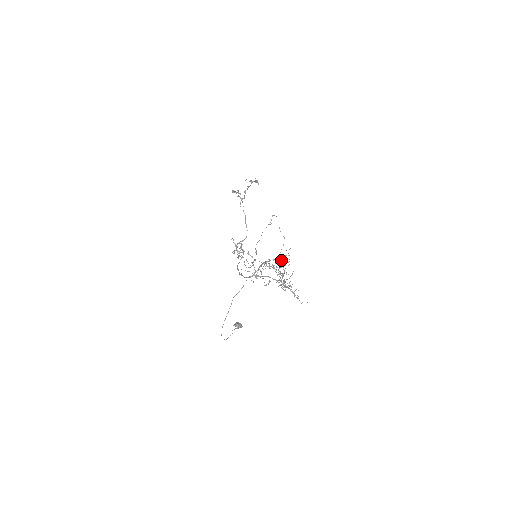
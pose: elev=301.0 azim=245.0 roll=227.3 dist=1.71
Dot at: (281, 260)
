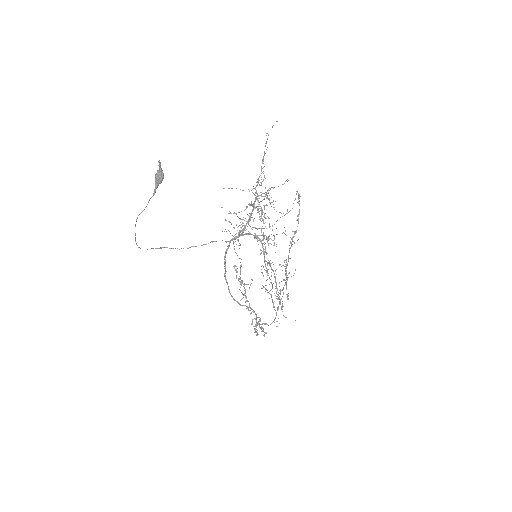
Dot at: (263, 159)
